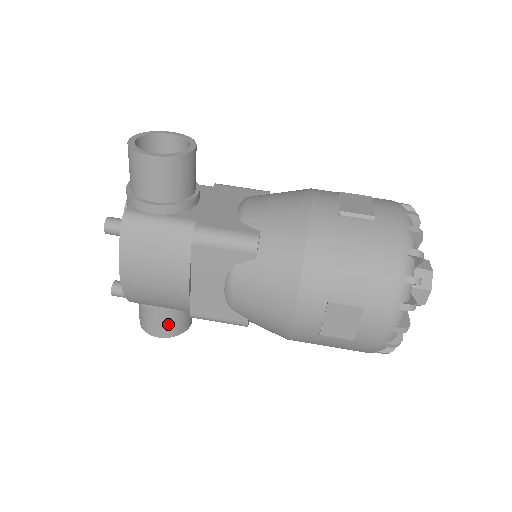
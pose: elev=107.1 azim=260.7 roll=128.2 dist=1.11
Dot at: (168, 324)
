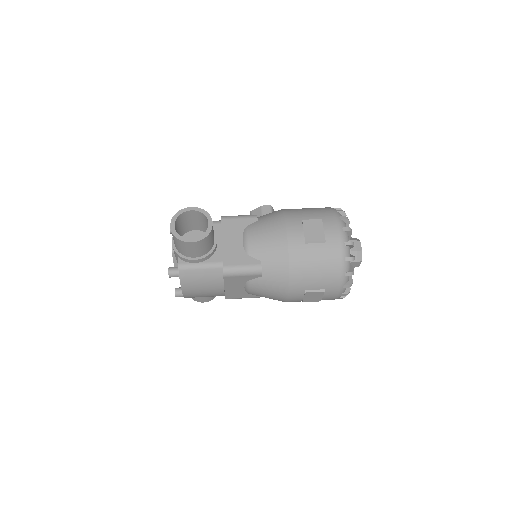
Dot at: occluded
